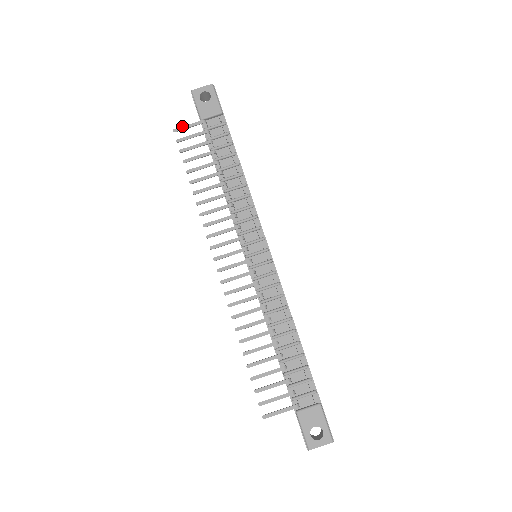
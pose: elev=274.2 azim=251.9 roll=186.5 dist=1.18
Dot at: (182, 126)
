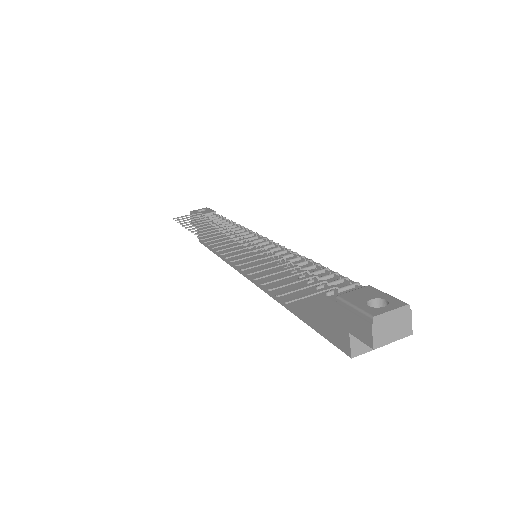
Dot at: (181, 216)
